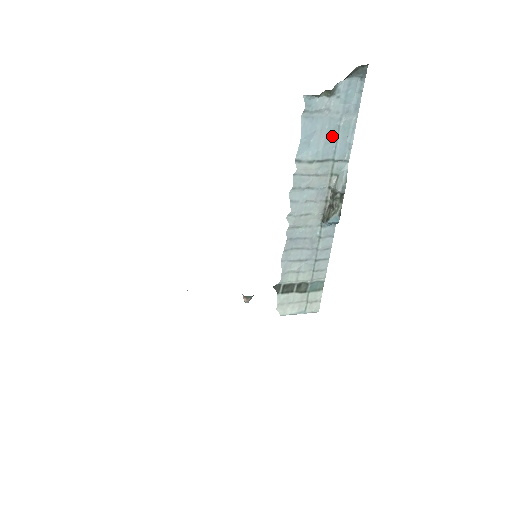
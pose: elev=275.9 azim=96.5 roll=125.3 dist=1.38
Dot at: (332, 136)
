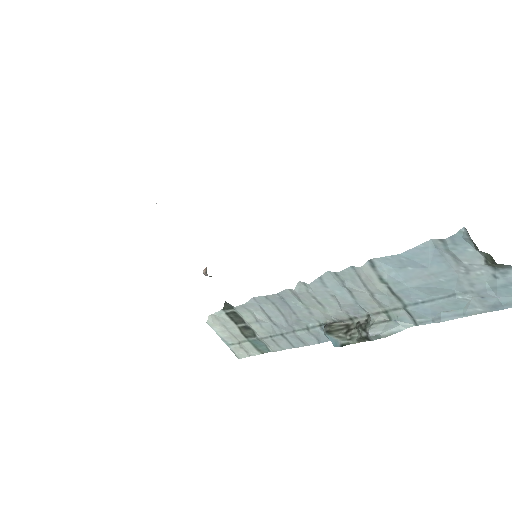
Dot at: (435, 291)
